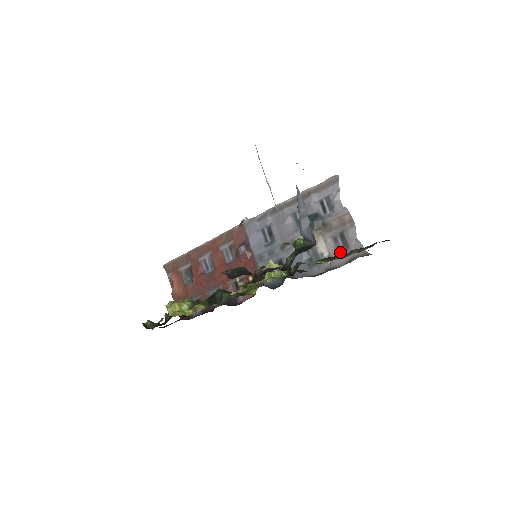
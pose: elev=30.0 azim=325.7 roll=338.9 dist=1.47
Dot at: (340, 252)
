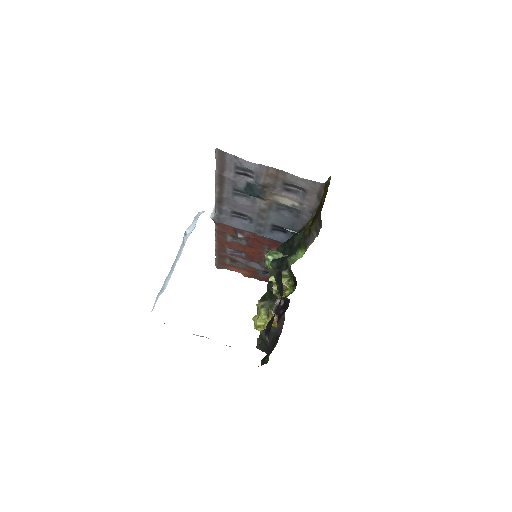
Dot at: (303, 196)
